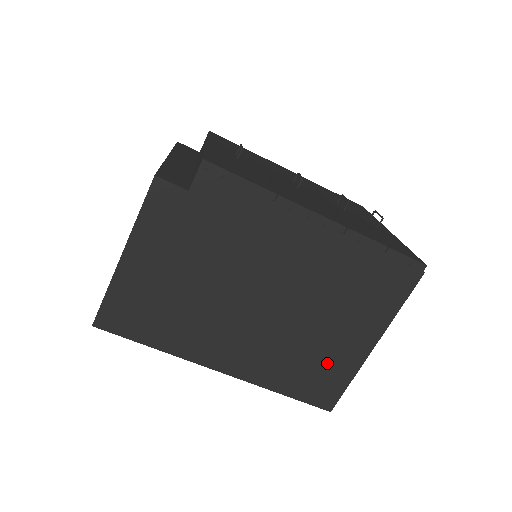
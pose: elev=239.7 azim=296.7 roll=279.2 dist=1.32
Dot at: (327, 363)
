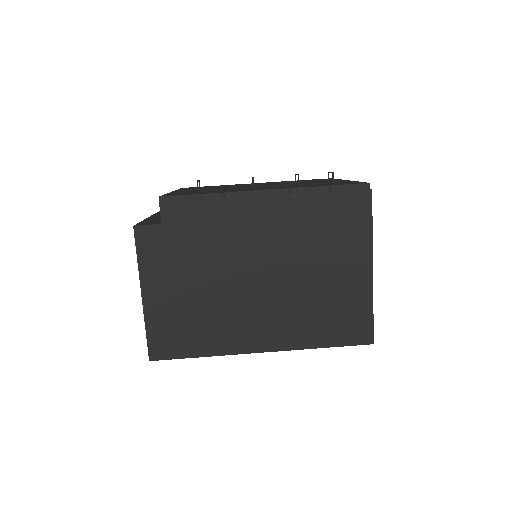
Dot at: (343, 303)
